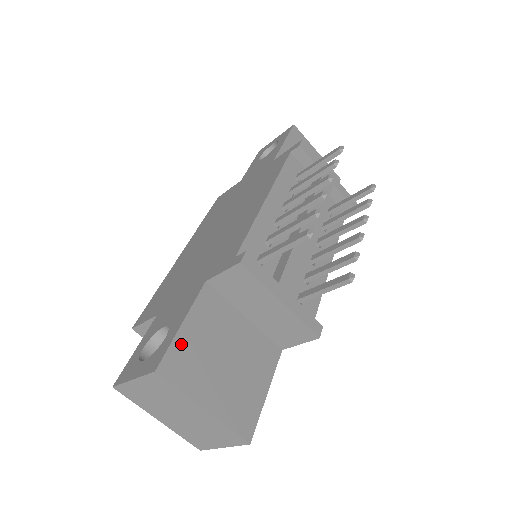
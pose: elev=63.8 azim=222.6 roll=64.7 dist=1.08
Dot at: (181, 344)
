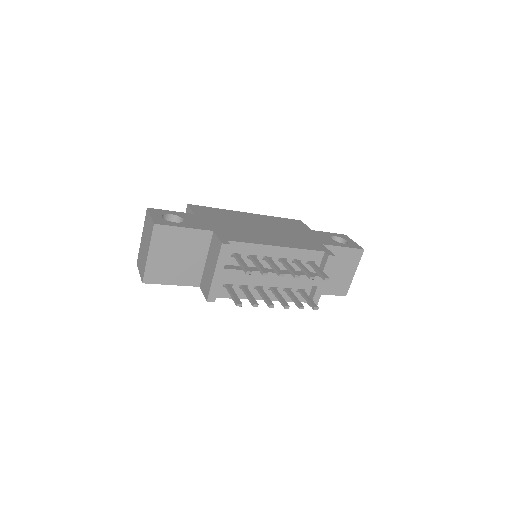
Dot at: (173, 231)
